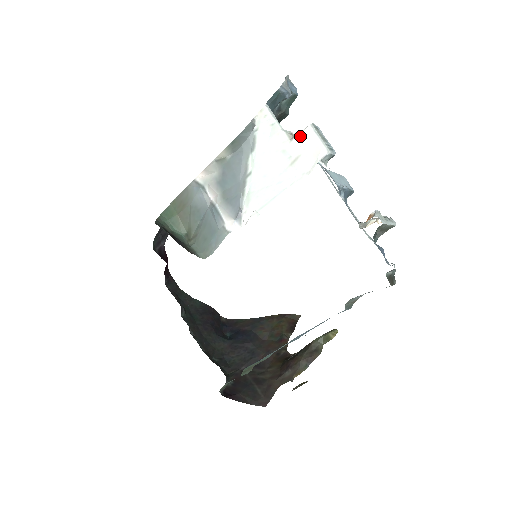
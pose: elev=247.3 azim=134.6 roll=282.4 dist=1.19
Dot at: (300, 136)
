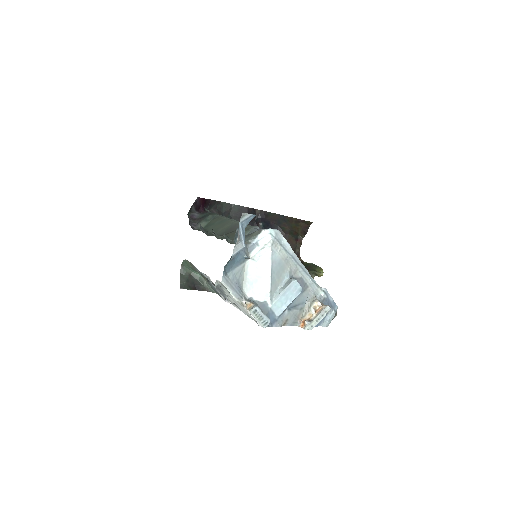
Dot at: occluded
